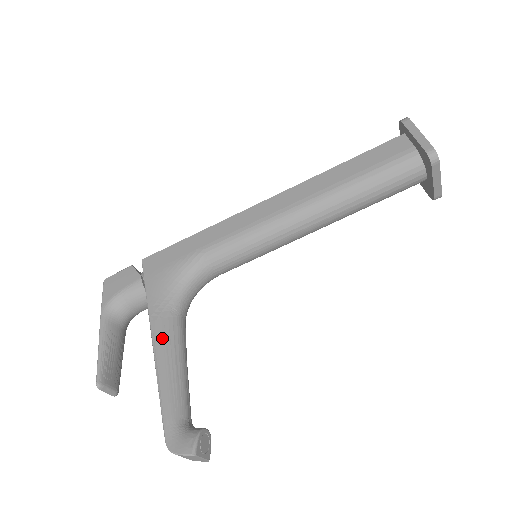
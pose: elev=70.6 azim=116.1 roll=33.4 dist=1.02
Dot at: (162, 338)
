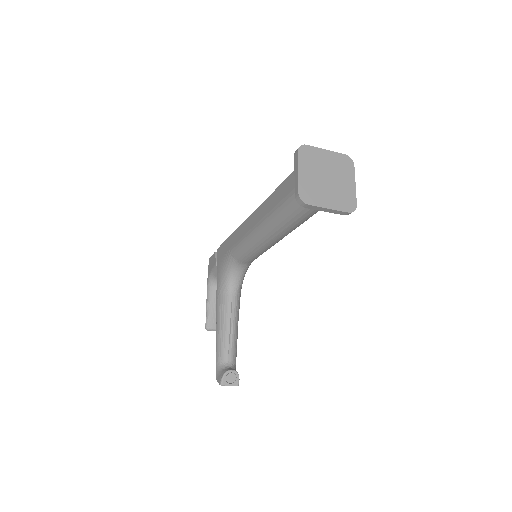
Dot at: (219, 310)
